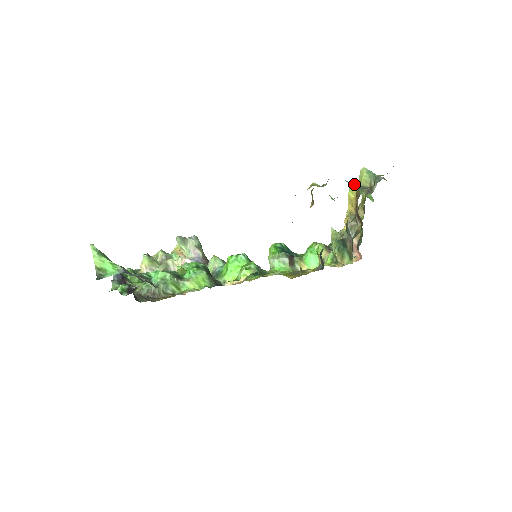
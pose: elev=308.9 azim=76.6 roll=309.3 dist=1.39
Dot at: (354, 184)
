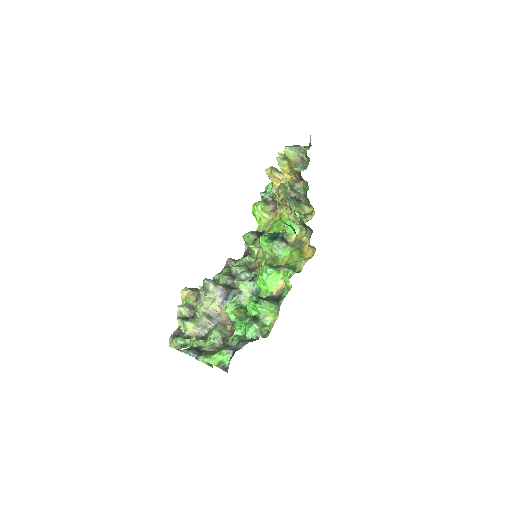
Dot at: (280, 160)
